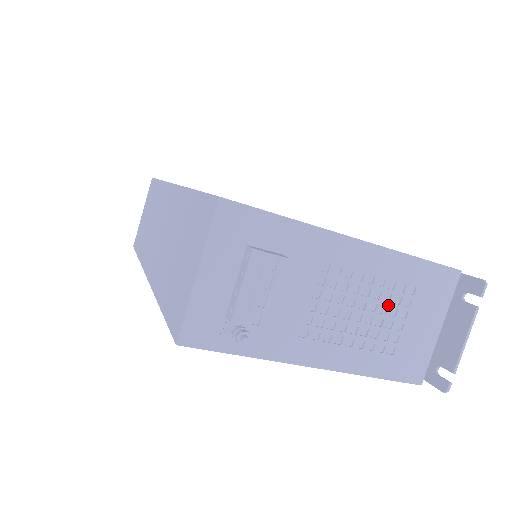
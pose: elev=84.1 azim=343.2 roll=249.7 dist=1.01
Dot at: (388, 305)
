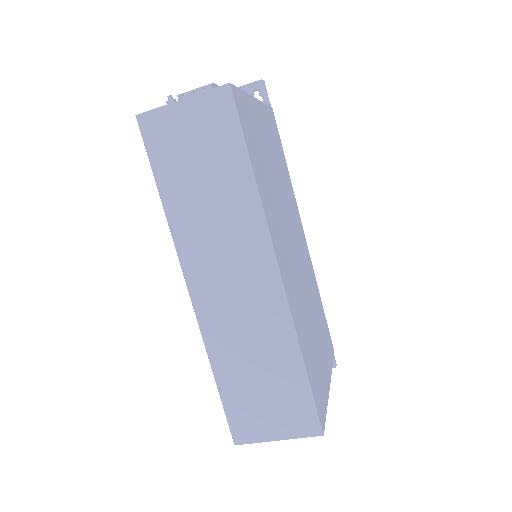
Dot at: occluded
